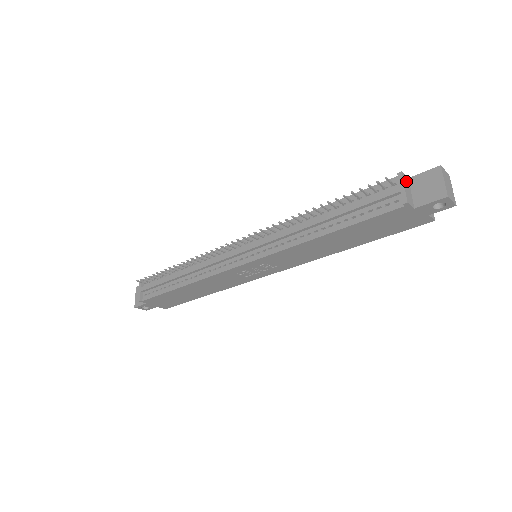
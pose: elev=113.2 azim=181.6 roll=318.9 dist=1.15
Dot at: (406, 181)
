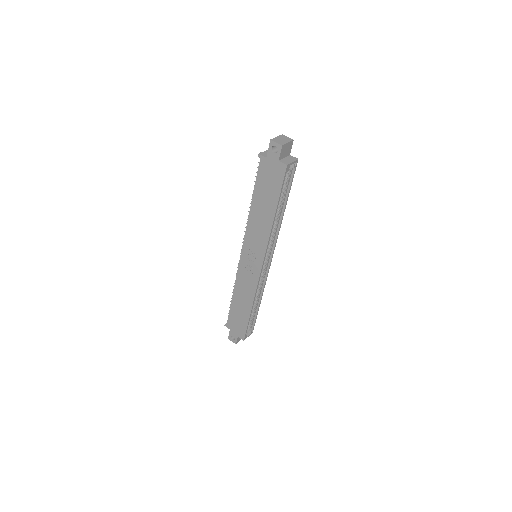
Dot at: occluded
